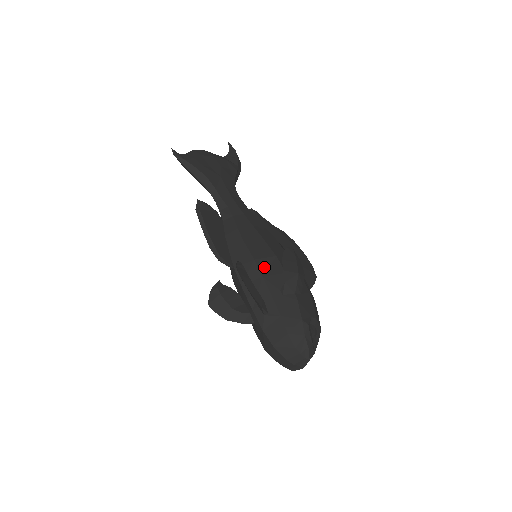
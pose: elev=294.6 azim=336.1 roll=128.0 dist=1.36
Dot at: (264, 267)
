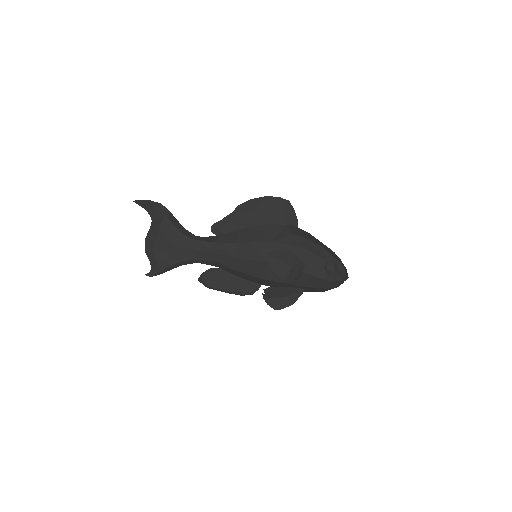
Dot at: (273, 277)
